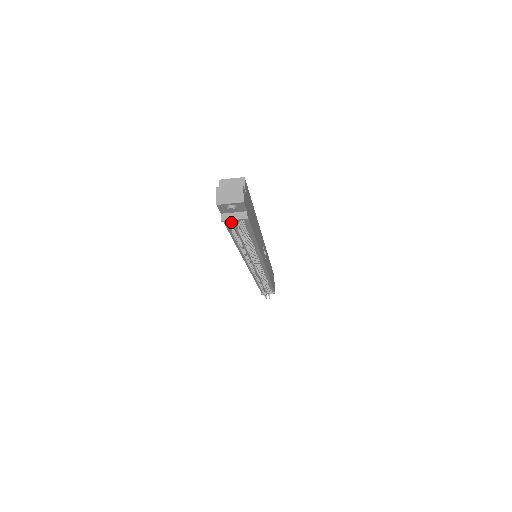
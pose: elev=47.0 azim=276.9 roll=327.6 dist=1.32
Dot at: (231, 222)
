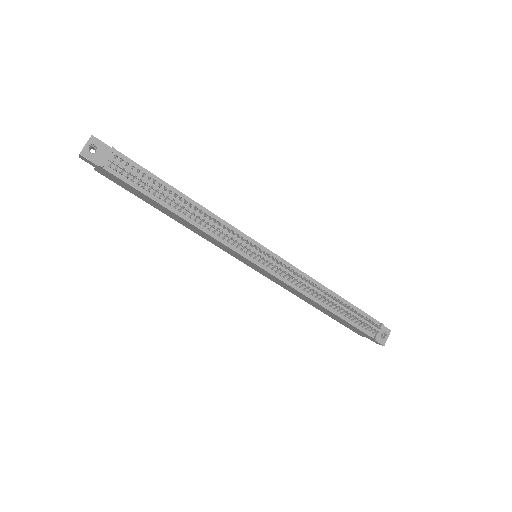
Dot at: (116, 169)
